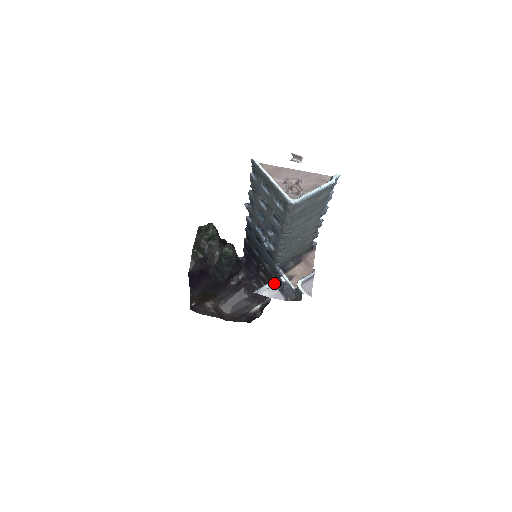
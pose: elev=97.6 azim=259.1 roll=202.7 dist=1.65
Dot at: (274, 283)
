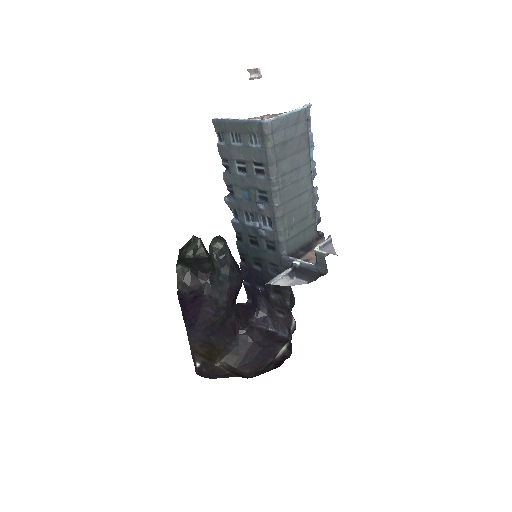
Dot at: (287, 272)
